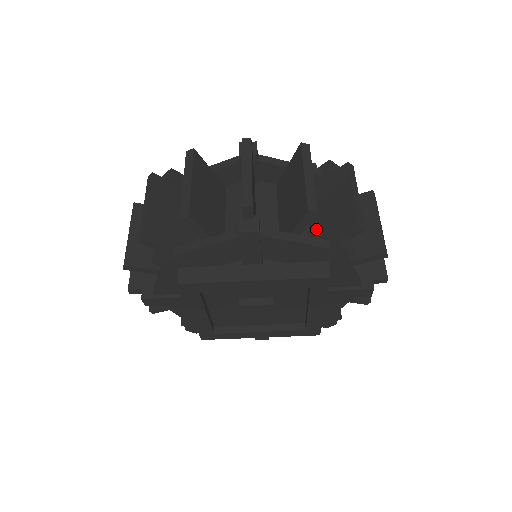
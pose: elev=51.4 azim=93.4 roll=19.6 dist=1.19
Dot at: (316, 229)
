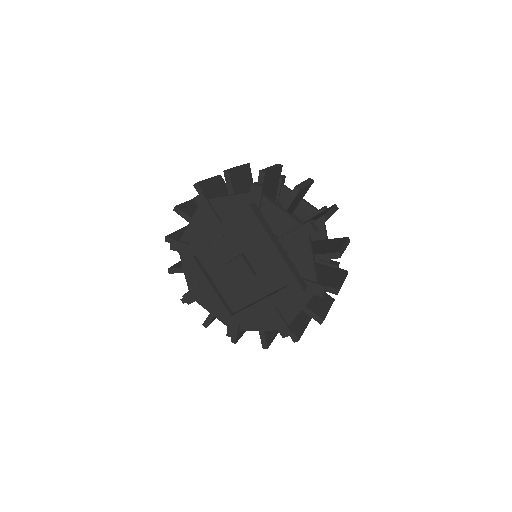
Dot at: occluded
